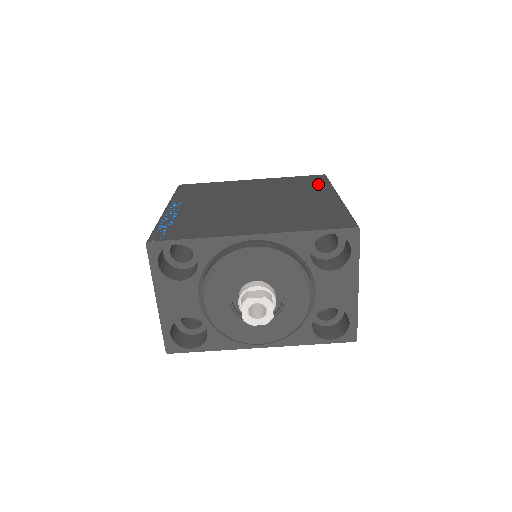
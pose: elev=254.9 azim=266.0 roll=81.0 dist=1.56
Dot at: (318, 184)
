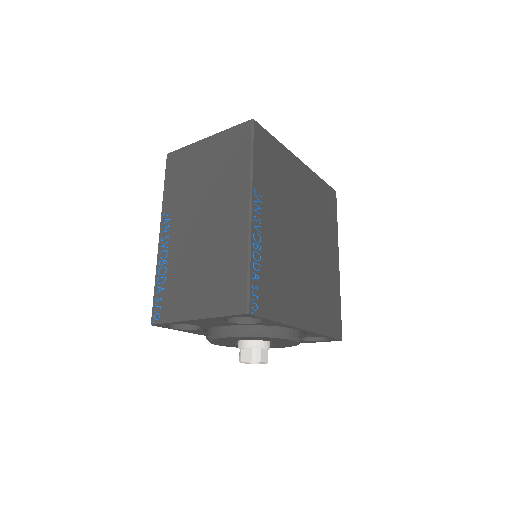
Dot at: (333, 220)
